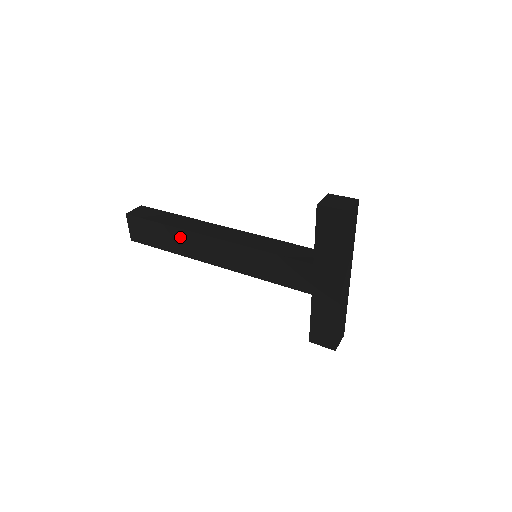
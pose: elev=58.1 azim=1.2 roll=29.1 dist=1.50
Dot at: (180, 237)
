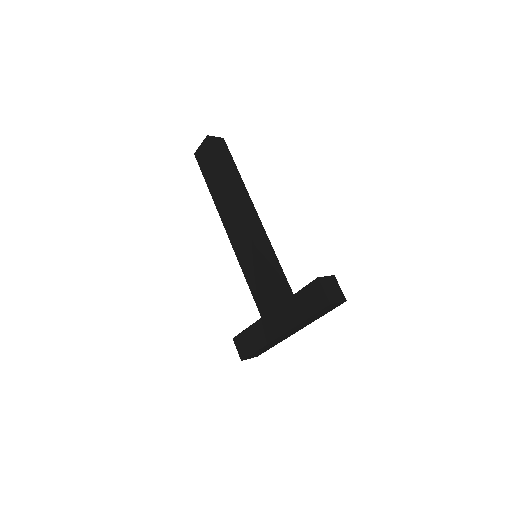
Dot at: (224, 191)
